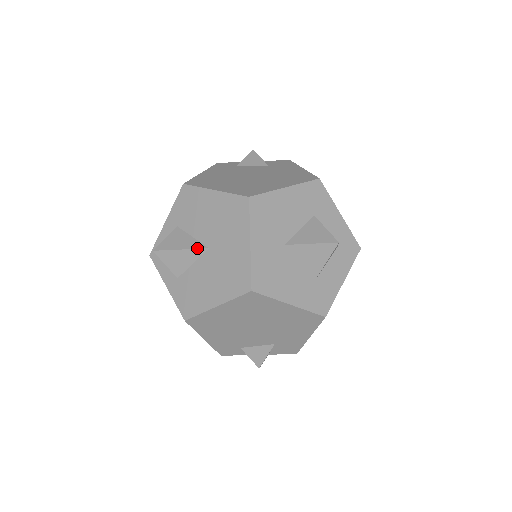
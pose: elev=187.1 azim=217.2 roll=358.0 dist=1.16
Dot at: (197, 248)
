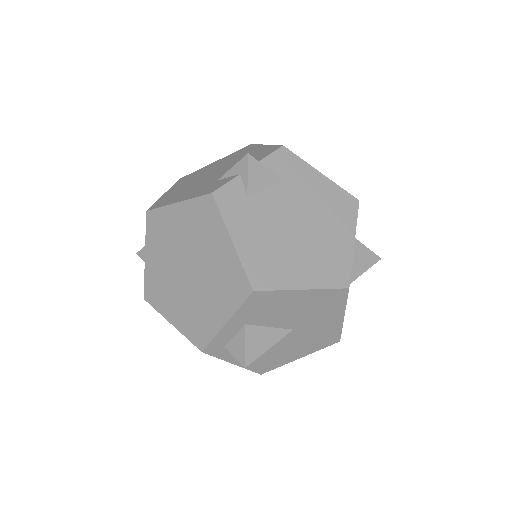
Dot at: occluded
